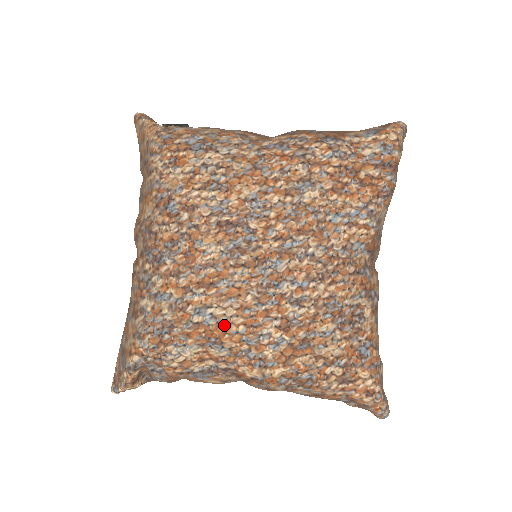
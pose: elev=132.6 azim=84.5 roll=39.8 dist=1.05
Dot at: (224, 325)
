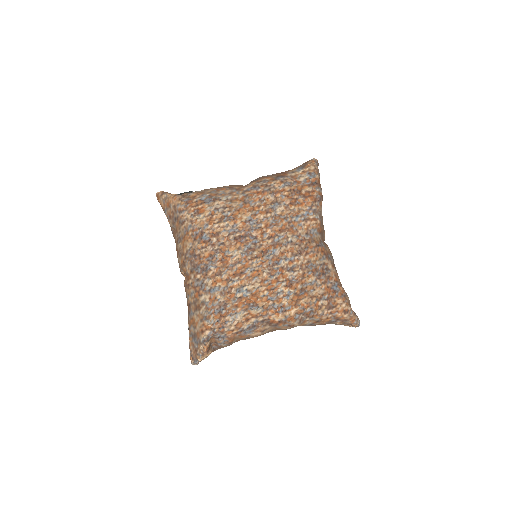
Dot at: (255, 294)
